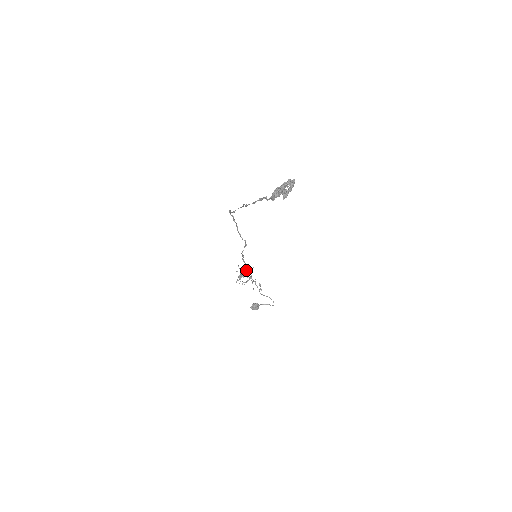
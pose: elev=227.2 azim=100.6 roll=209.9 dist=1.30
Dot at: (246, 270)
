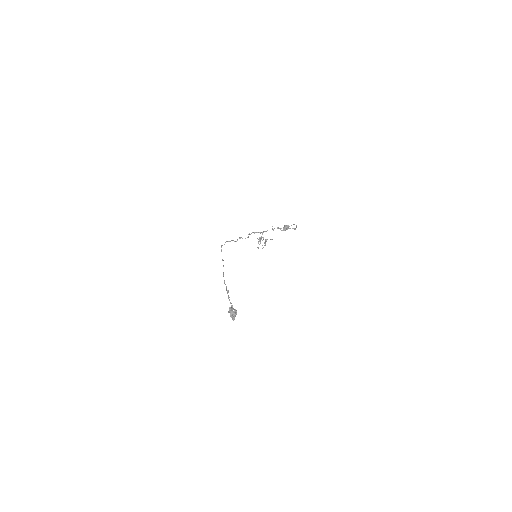
Dot at: (260, 238)
